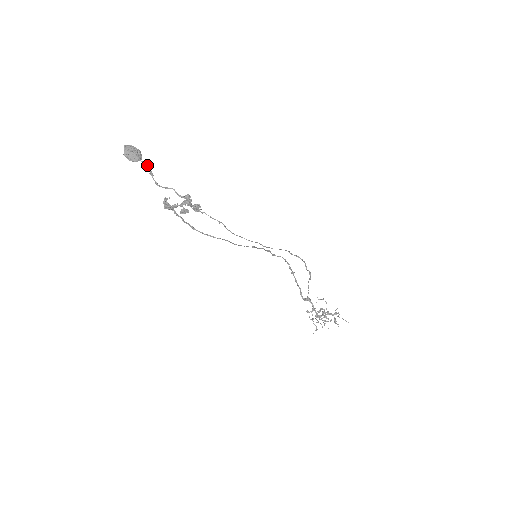
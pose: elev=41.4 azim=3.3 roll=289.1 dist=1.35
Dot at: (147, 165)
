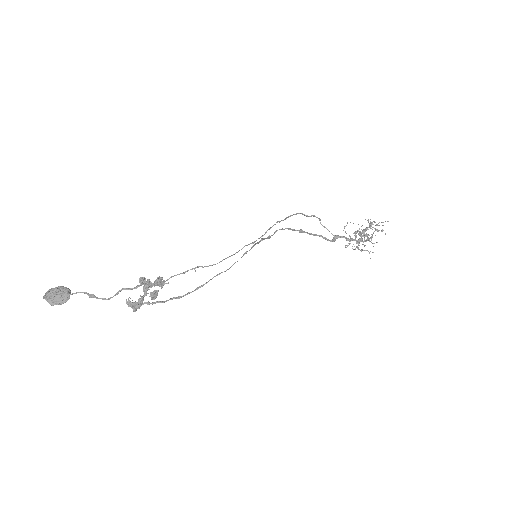
Dot at: (80, 292)
